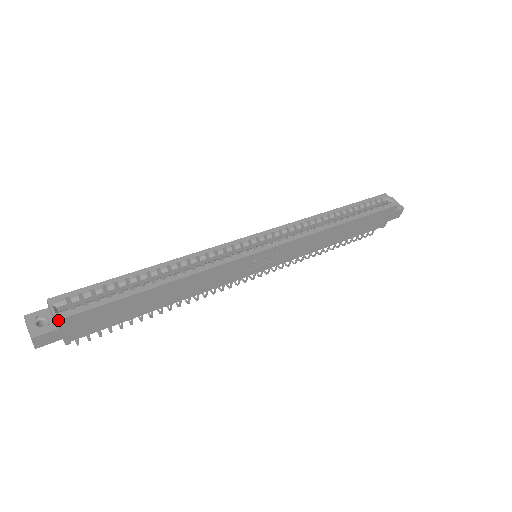
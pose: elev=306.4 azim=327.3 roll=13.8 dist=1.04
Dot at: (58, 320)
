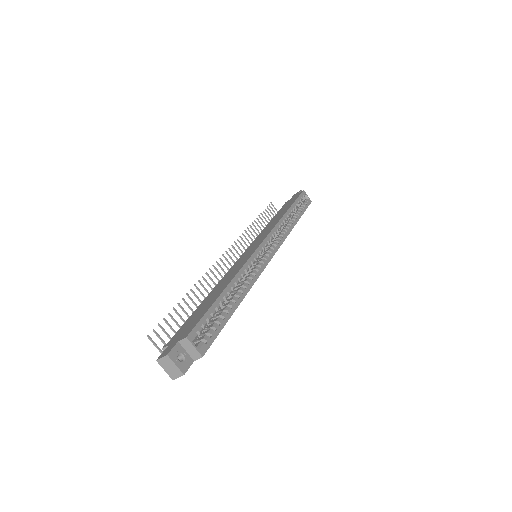
Dot at: occluded
